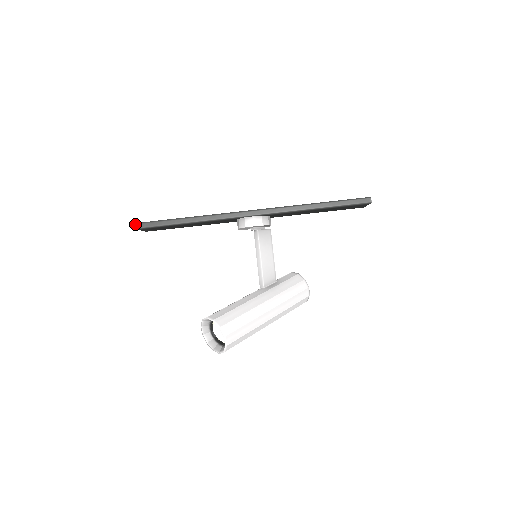
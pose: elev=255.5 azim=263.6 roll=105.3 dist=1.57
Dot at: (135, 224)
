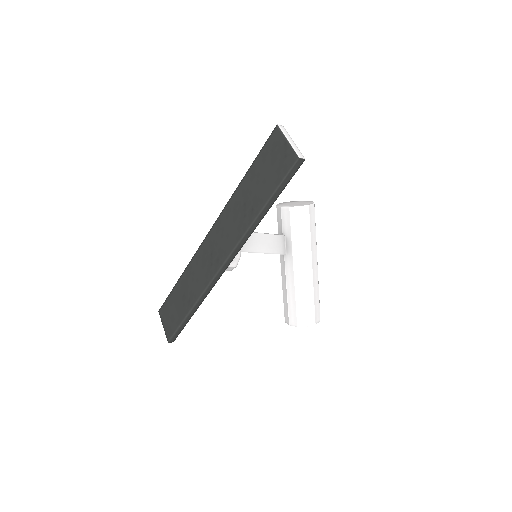
Dot at: occluded
